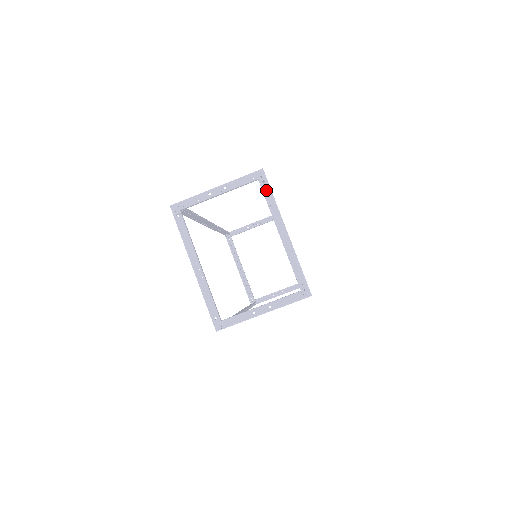
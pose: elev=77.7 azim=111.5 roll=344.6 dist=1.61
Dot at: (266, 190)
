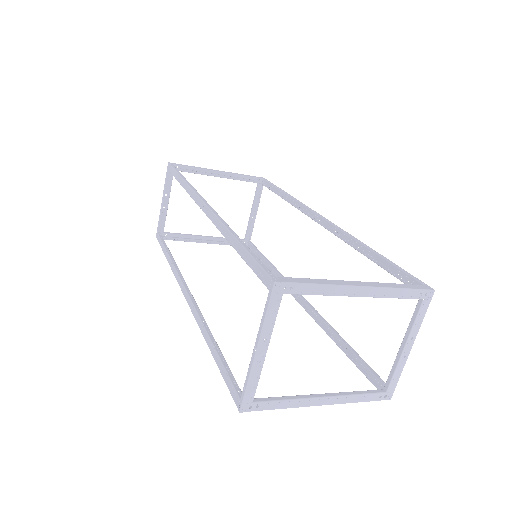
Dot at: (303, 290)
